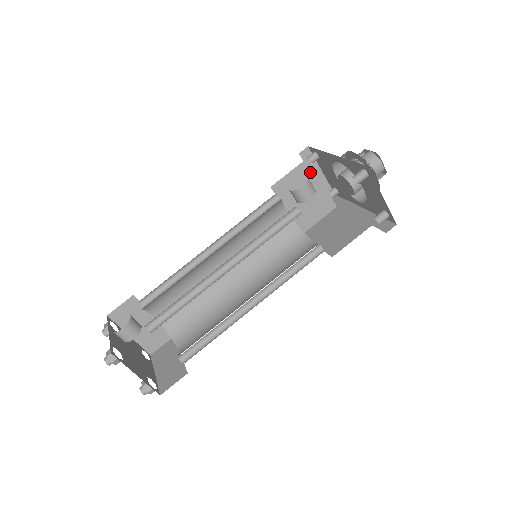
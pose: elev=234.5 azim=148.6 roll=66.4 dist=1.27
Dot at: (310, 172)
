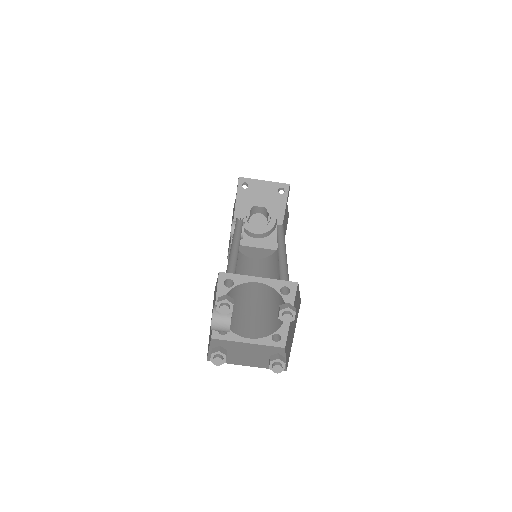
Dot at: (240, 247)
